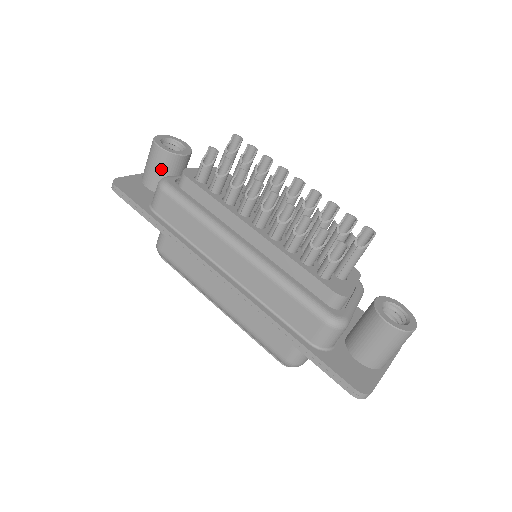
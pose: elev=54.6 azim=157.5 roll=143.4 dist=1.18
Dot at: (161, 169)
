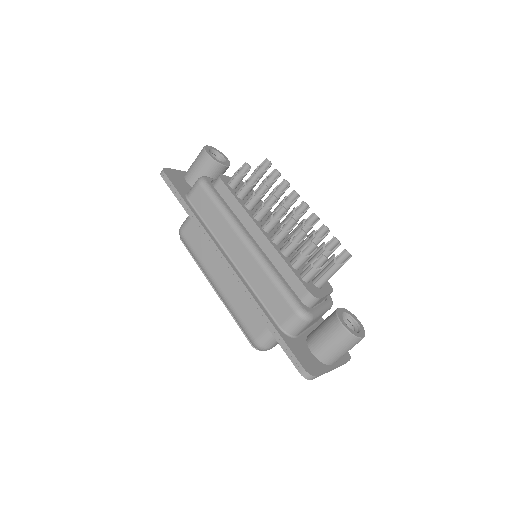
Dot at: (203, 170)
